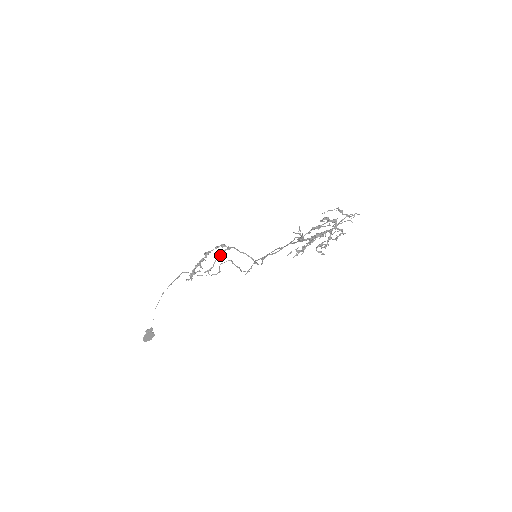
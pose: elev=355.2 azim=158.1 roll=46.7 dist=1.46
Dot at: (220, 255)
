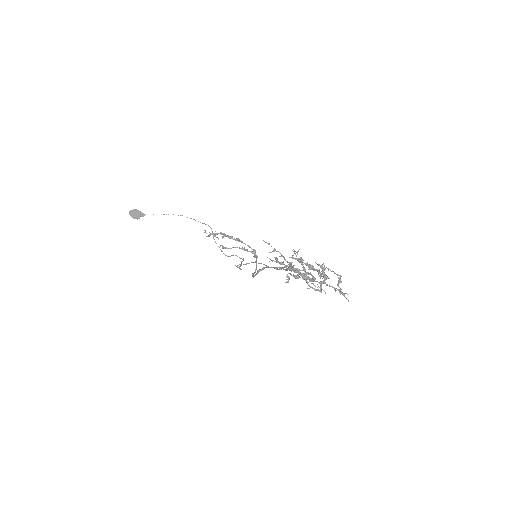
Dot at: (243, 248)
